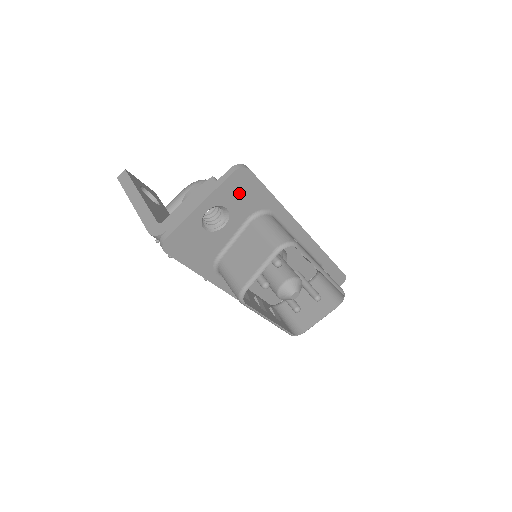
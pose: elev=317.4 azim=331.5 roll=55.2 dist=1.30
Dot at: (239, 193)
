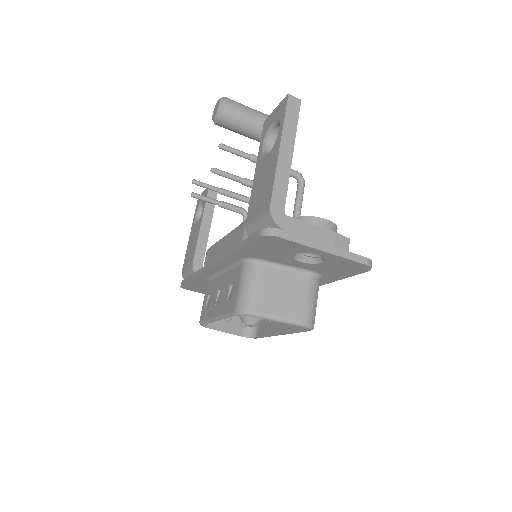
Dot at: (341, 267)
